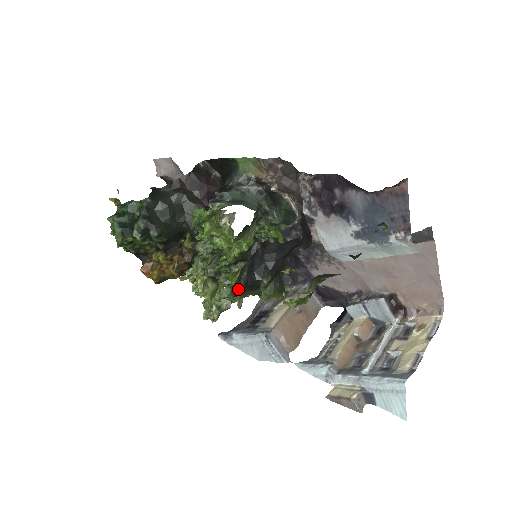
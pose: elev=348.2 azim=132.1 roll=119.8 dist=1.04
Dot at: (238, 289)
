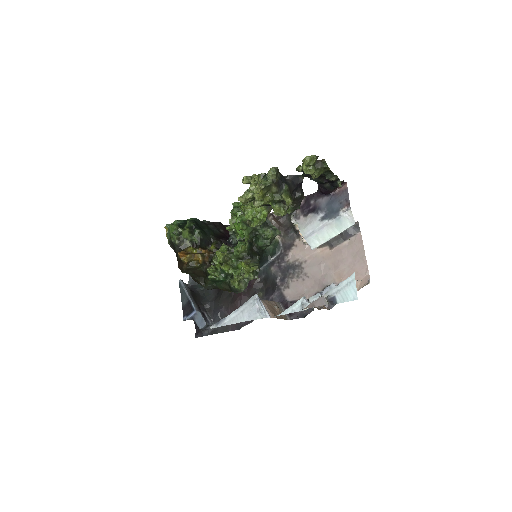
Dot at: (276, 177)
